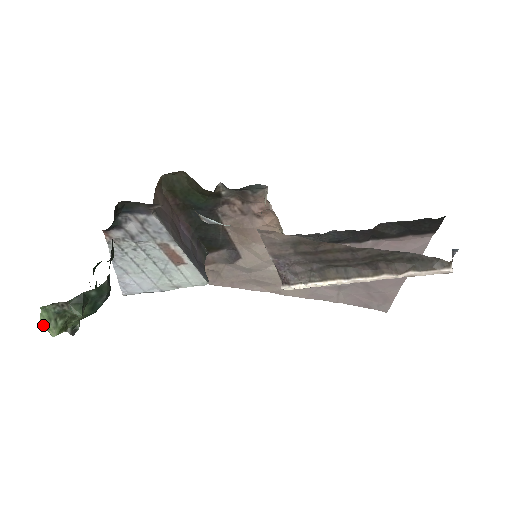
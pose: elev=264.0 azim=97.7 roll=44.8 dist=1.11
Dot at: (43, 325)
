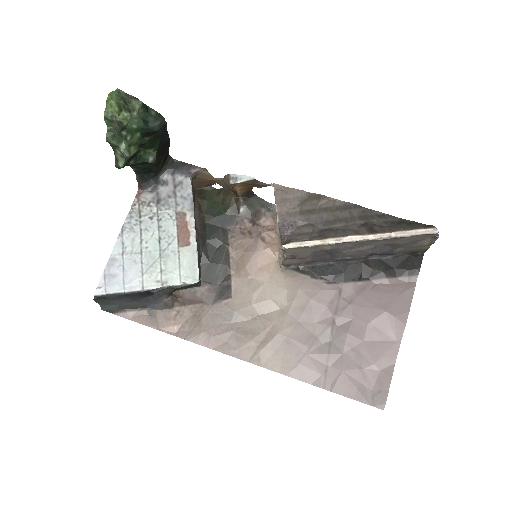
Dot at: (110, 95)
